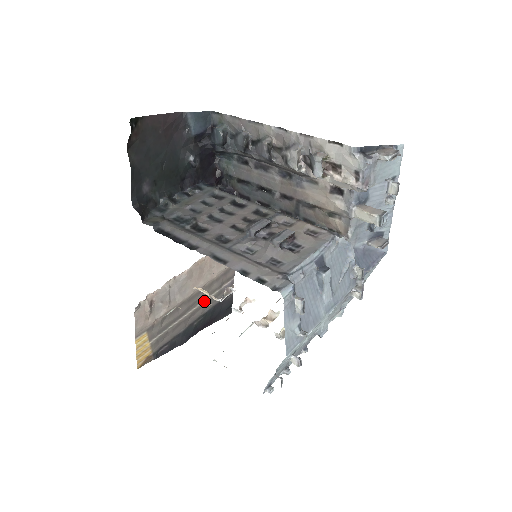
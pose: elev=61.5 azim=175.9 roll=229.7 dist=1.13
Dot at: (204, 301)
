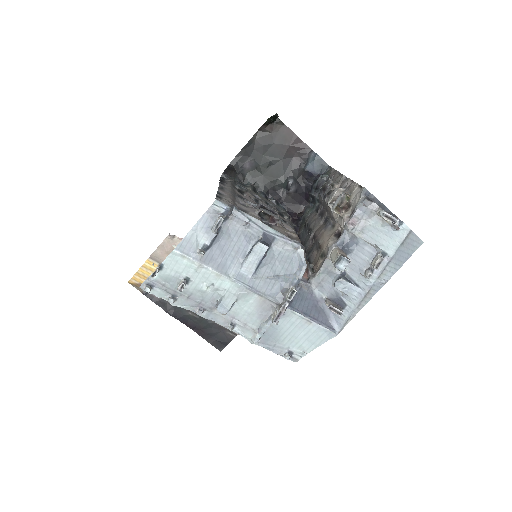
Dot at: occluded
